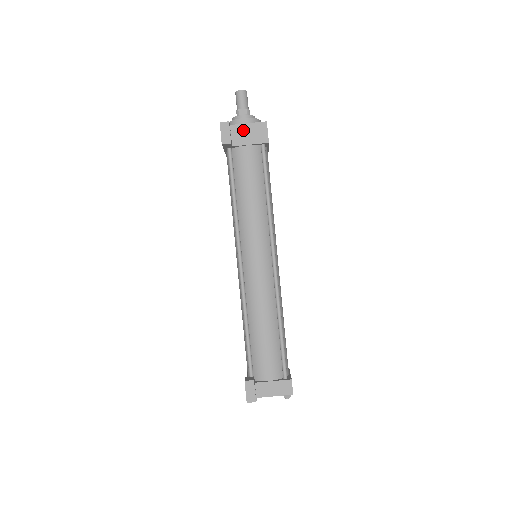
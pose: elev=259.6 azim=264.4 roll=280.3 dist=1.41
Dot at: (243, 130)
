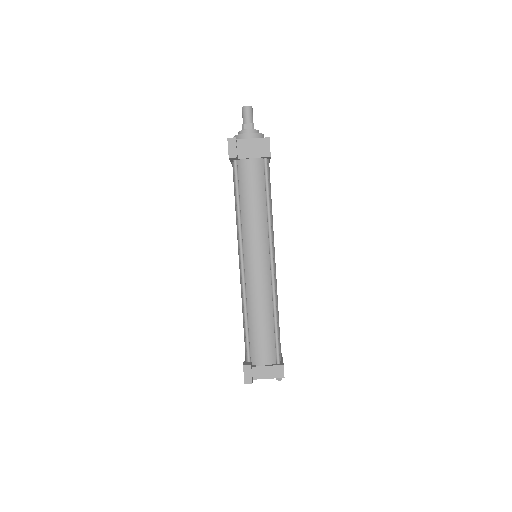
Dot at: (248, 144)
